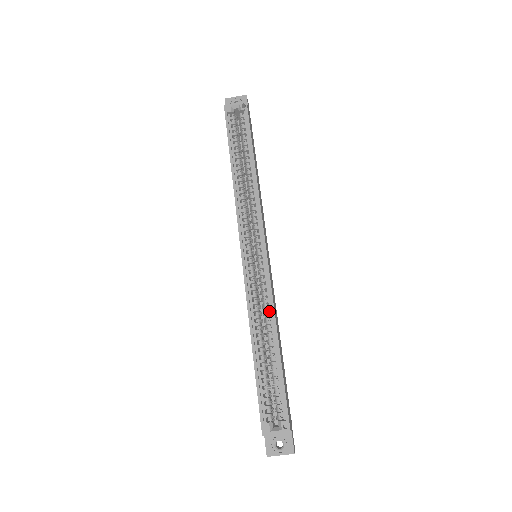
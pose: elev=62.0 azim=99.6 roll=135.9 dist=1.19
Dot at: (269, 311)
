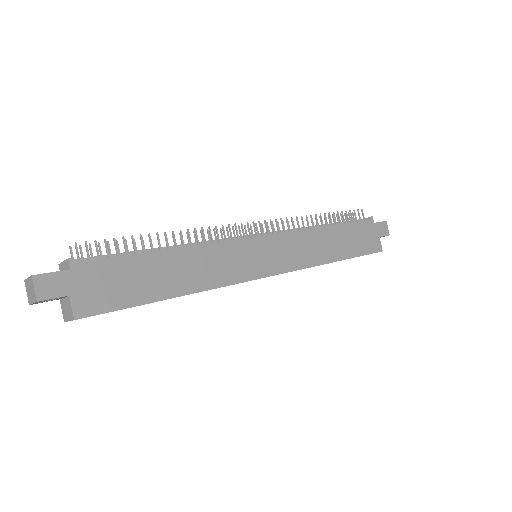
Dot at: occluded
